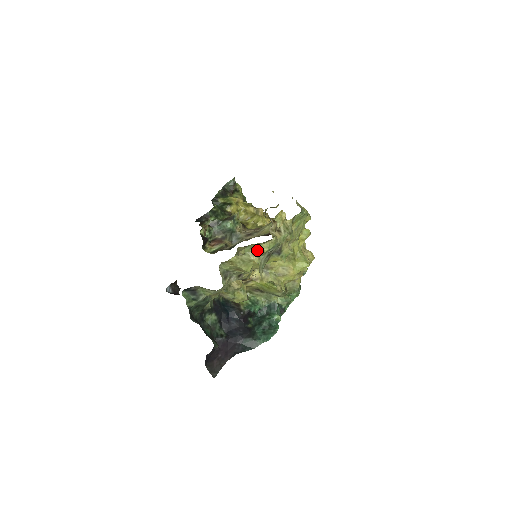
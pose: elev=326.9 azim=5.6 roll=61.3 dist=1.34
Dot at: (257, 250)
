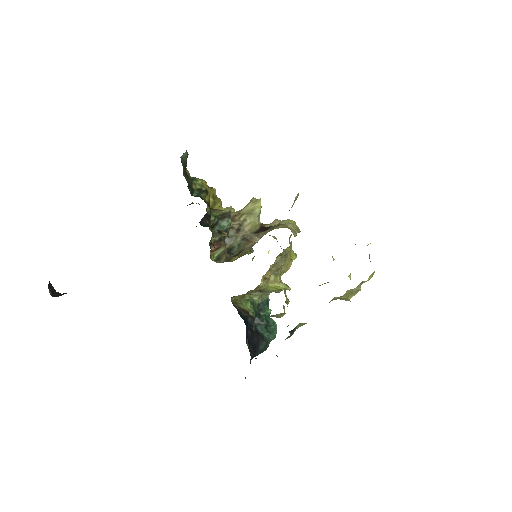
Dot at: occluded
